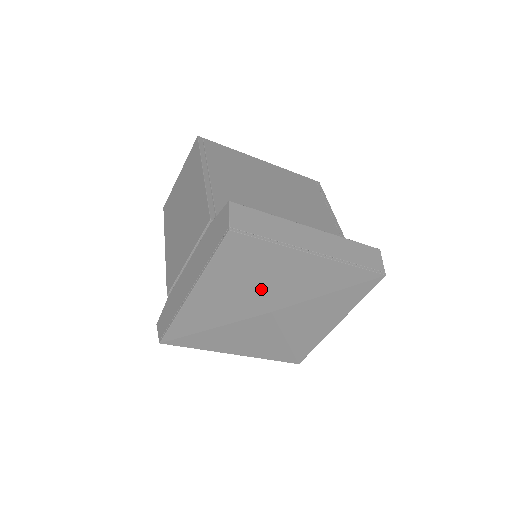
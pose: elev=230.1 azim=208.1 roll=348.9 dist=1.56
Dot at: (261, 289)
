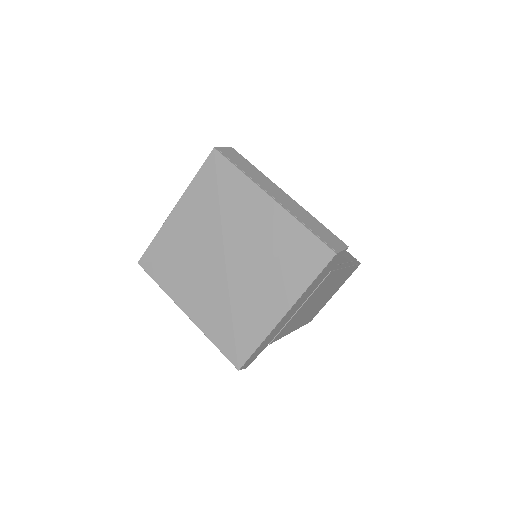
Dot at: (223, 223)
